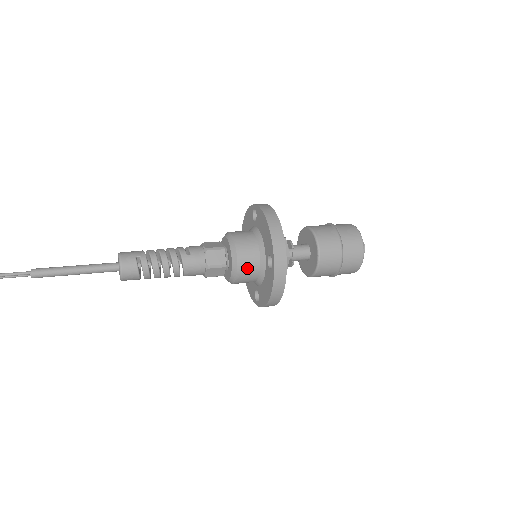
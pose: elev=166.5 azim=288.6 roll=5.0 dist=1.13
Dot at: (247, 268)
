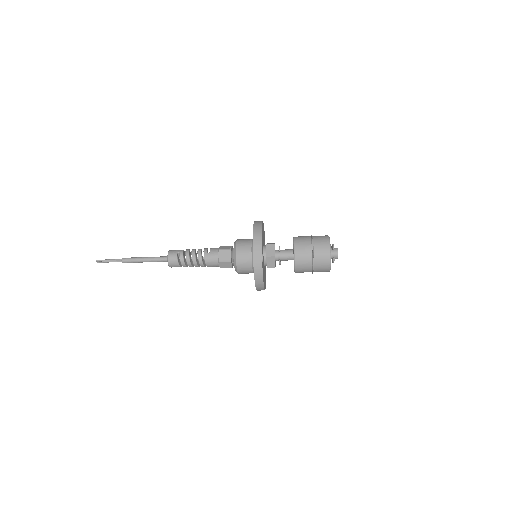
Dot at: (243, 262)
